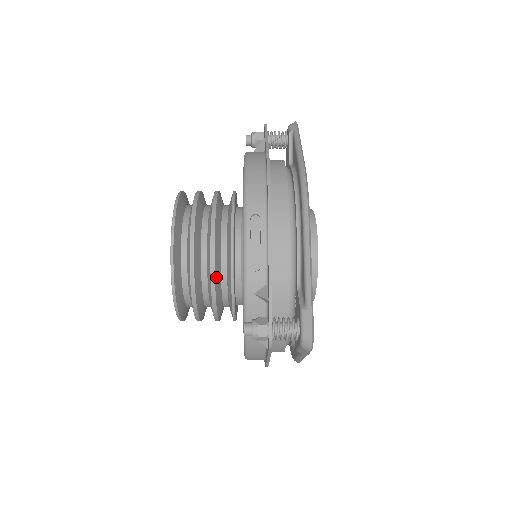
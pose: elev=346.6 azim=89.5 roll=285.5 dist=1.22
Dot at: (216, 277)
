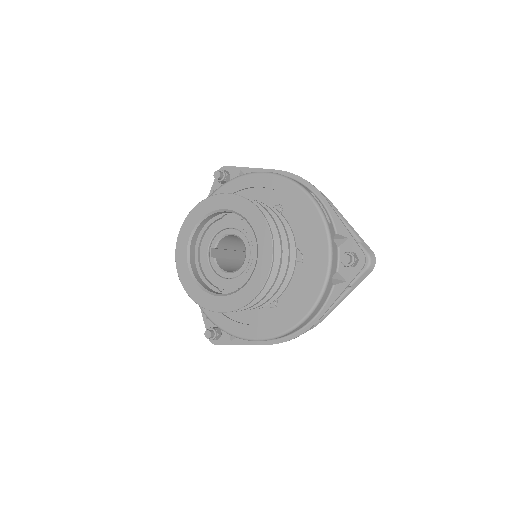
Dot at: (287, 245)
